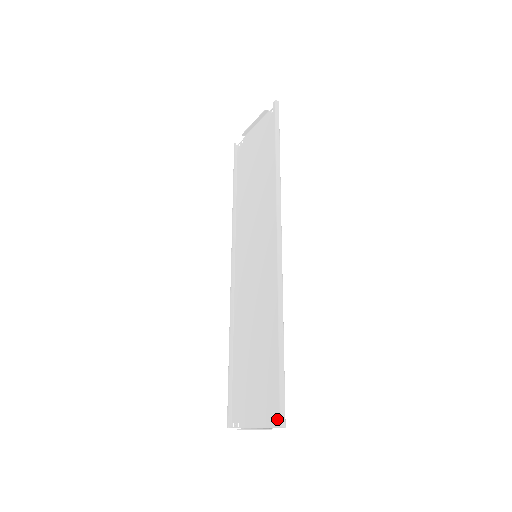
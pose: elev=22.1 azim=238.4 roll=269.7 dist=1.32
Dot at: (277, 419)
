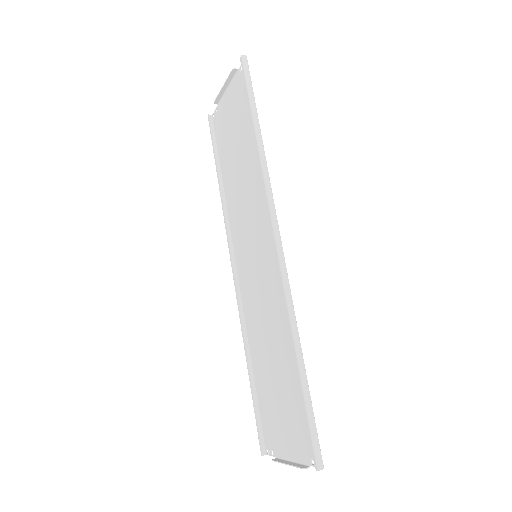
Dot at: occluded
